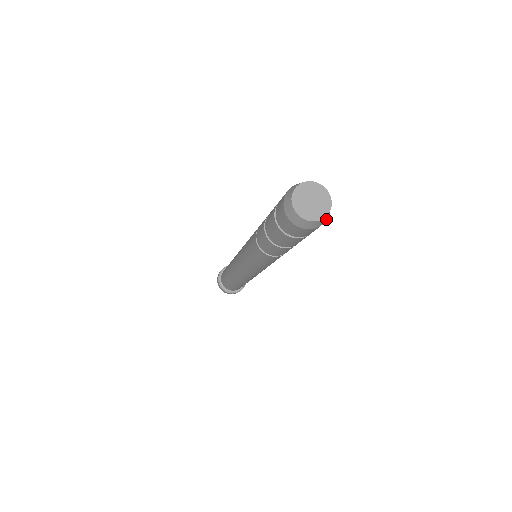
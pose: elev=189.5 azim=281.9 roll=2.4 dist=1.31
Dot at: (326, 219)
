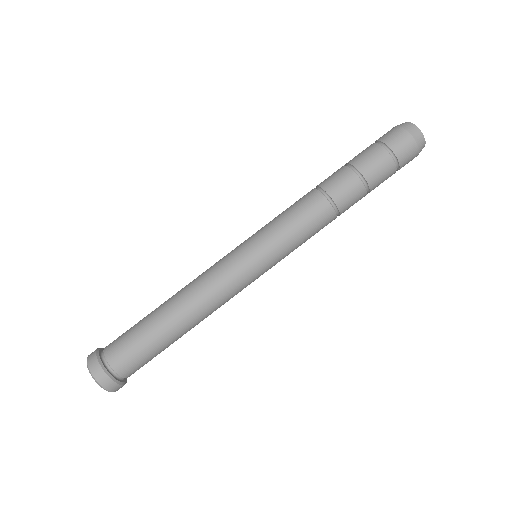
Dot at: occluded
